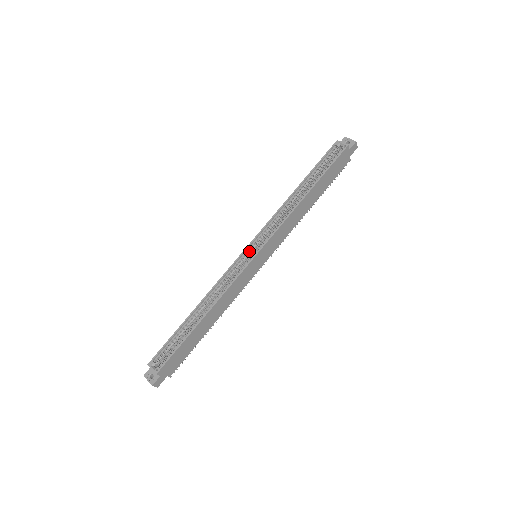
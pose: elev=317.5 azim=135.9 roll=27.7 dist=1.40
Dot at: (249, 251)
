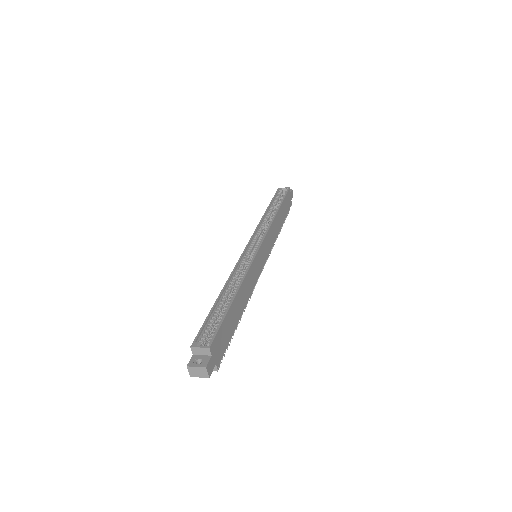
Dot at: (250, 247)
